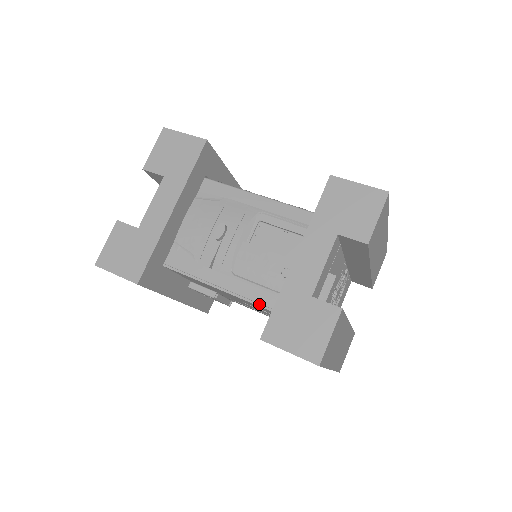
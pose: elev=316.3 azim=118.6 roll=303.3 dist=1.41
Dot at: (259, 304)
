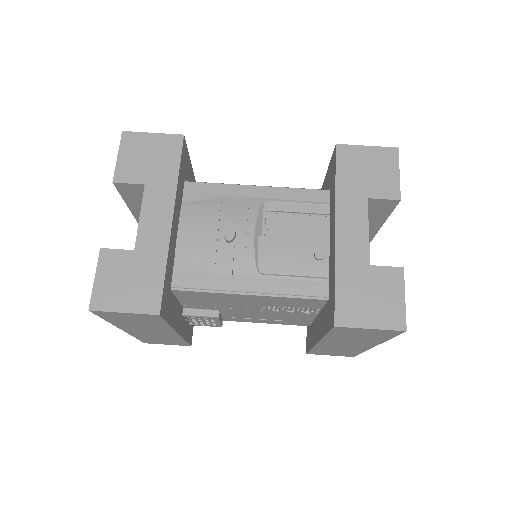
Dot at: (301, 296)
